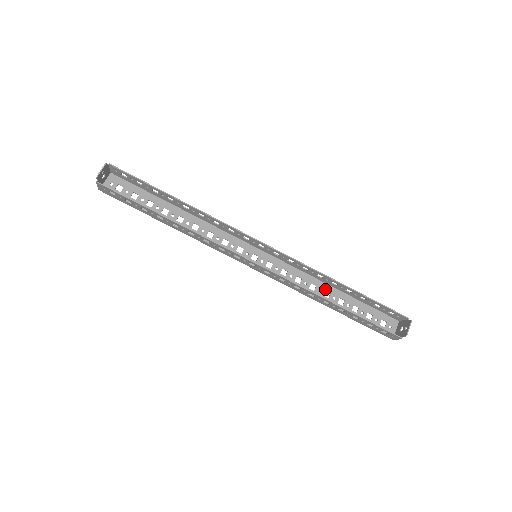
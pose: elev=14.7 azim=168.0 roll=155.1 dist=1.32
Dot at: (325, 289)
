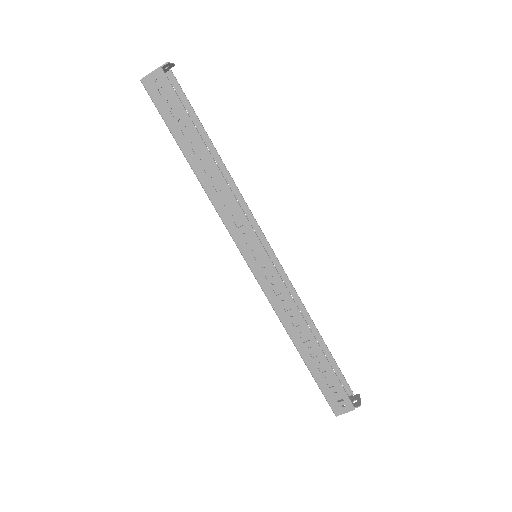
Dot at: occluded
